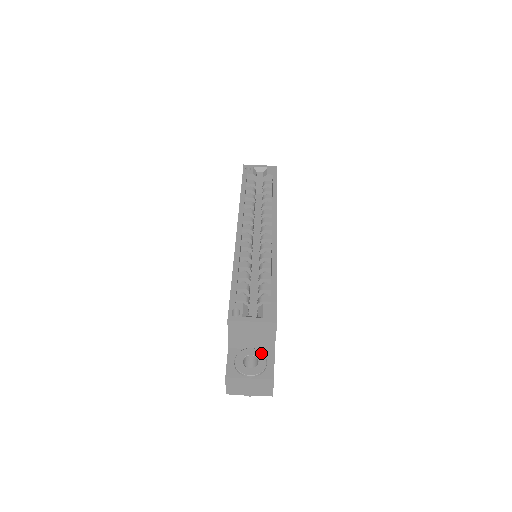
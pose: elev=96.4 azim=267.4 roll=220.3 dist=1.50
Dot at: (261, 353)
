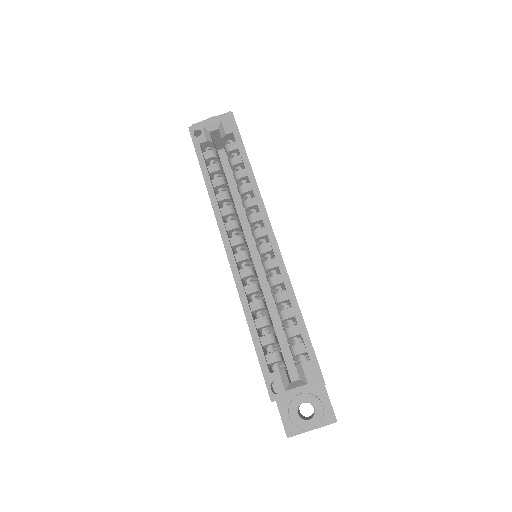
Dot at: (313, 397)
